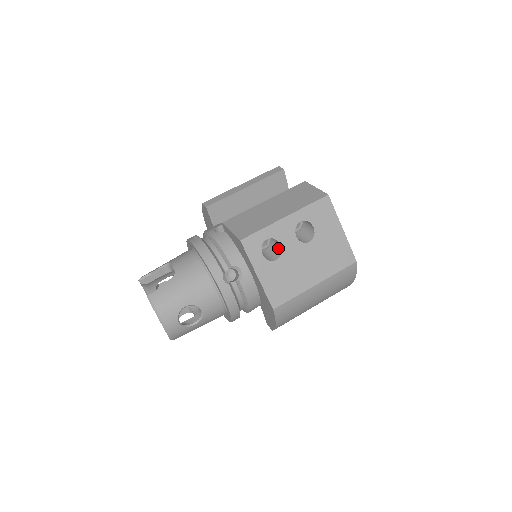
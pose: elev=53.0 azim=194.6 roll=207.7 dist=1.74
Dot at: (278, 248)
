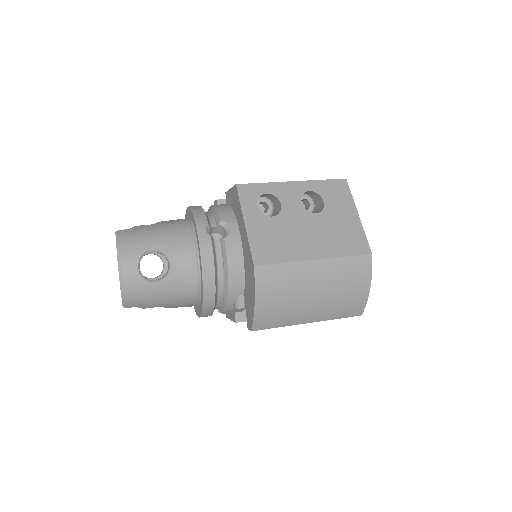
Dot at: (278, 211)
